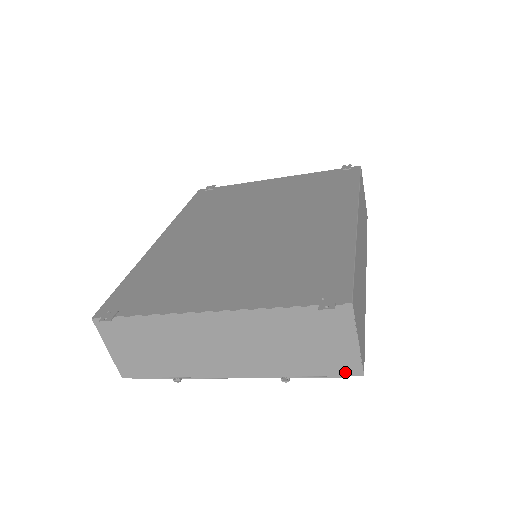
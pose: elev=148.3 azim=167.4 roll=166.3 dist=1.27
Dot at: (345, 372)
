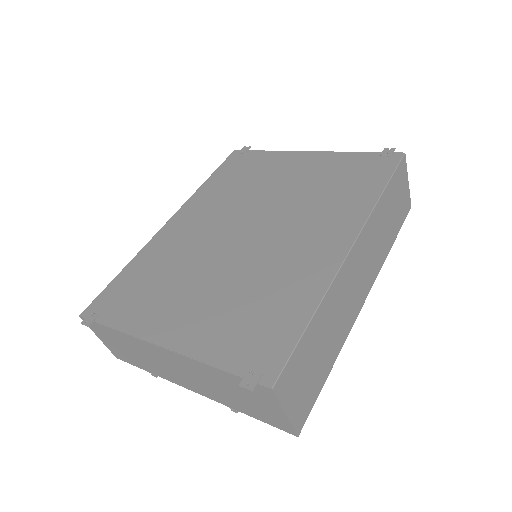
Dot at: (281, 428)
